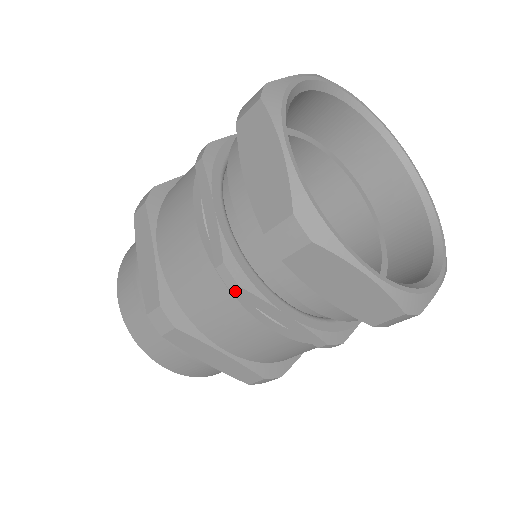
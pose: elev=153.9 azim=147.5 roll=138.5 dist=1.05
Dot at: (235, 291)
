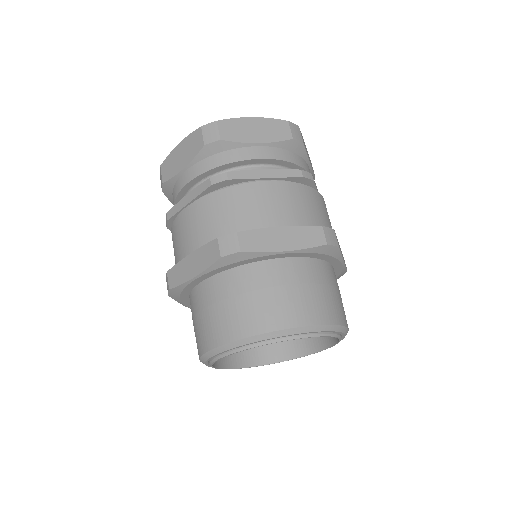
Dot at: (229, 178)
